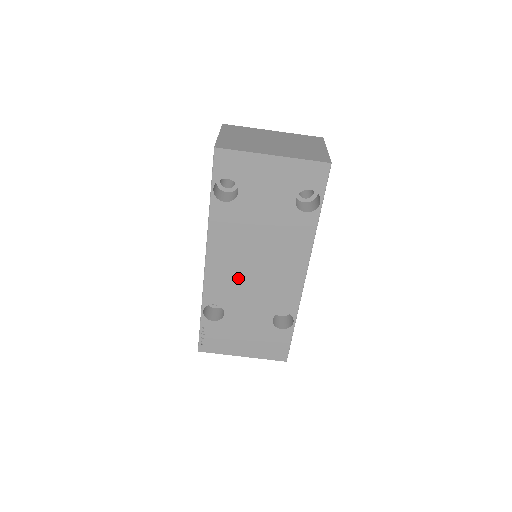
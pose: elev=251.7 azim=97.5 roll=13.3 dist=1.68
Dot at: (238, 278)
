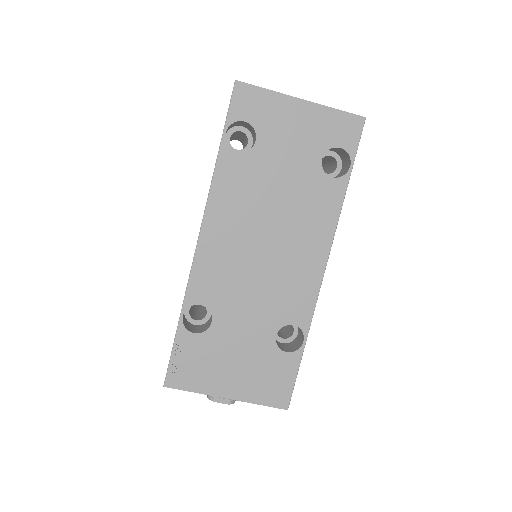
Dot at: (238, 265)
